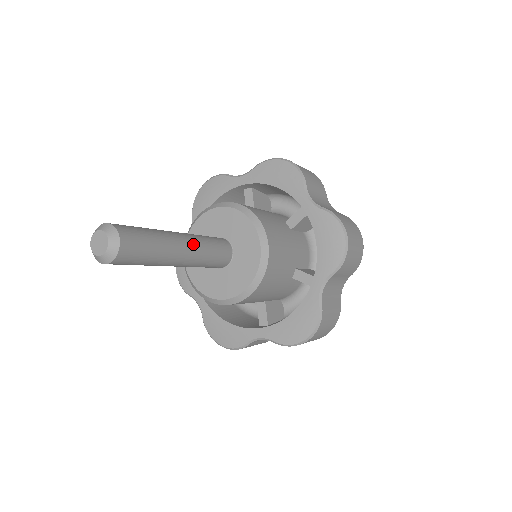
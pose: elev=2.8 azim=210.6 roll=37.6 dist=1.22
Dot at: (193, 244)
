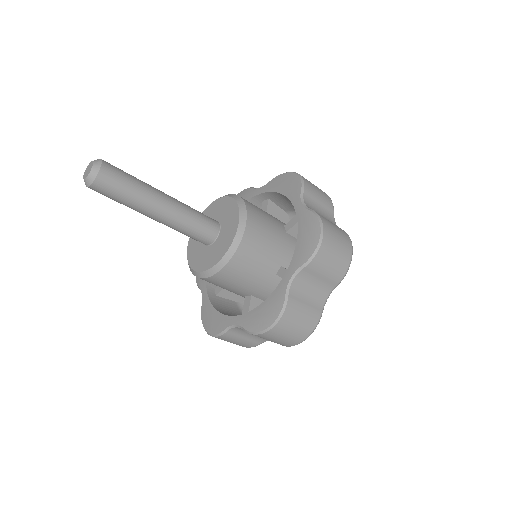
Dot at: (172, 198)
